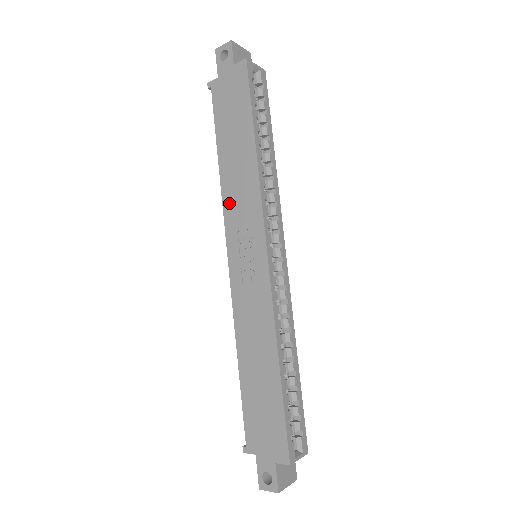
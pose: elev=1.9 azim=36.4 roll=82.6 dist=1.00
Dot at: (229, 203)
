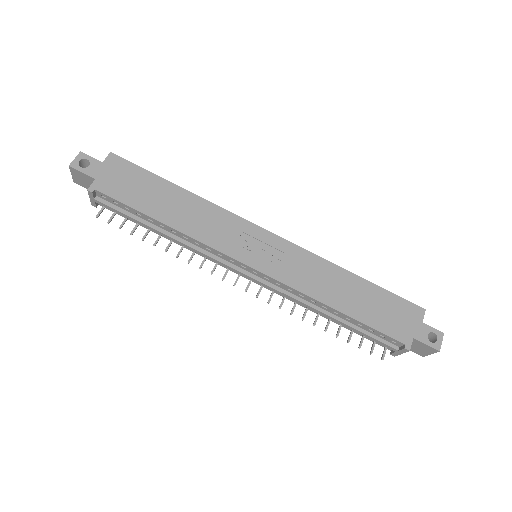
Dot at: (207, 237)
